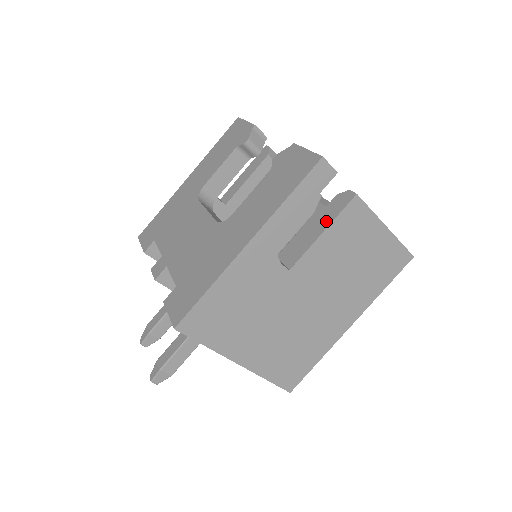
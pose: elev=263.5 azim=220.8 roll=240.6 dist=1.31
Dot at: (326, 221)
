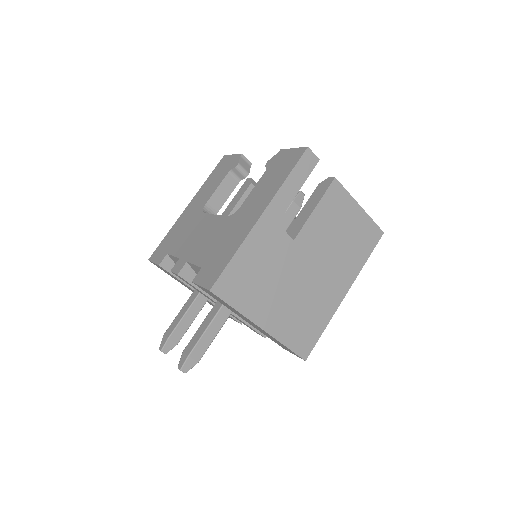
Dot at: (315, 201)
